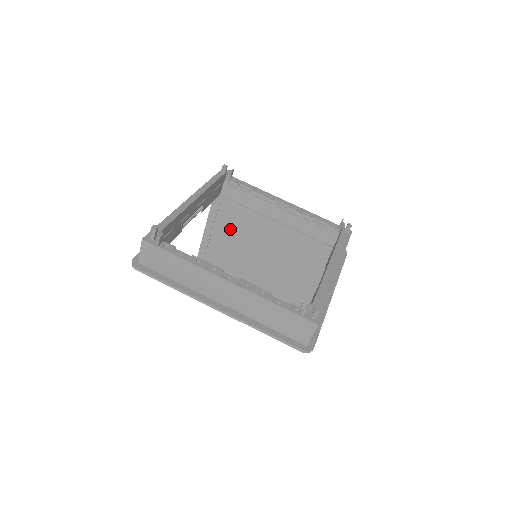
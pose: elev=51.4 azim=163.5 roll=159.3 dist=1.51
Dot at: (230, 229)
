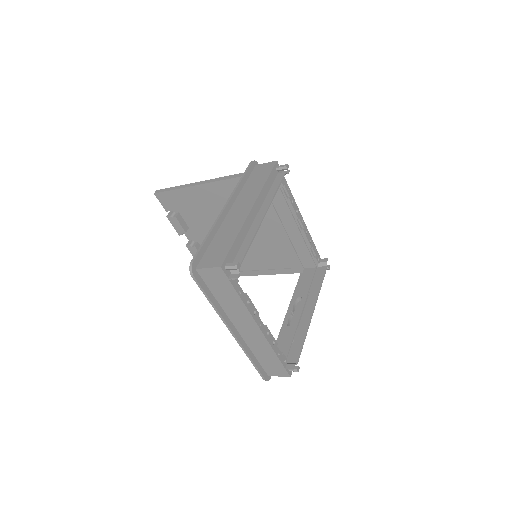
Dot at: occluded
